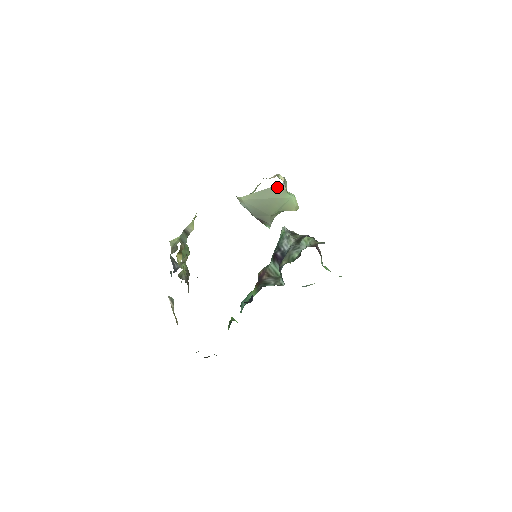
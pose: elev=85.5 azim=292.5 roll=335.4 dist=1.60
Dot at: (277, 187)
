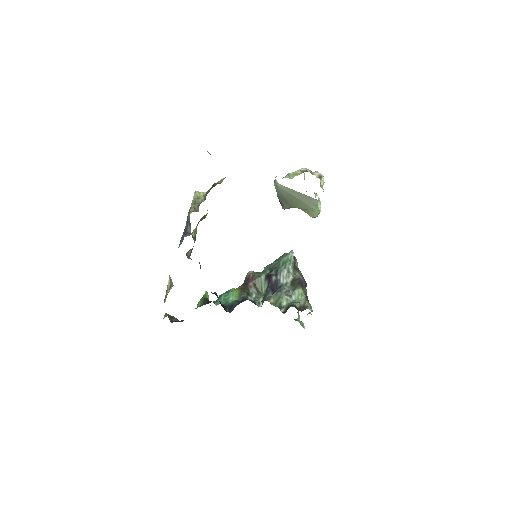
Dot at: (312, 199)
